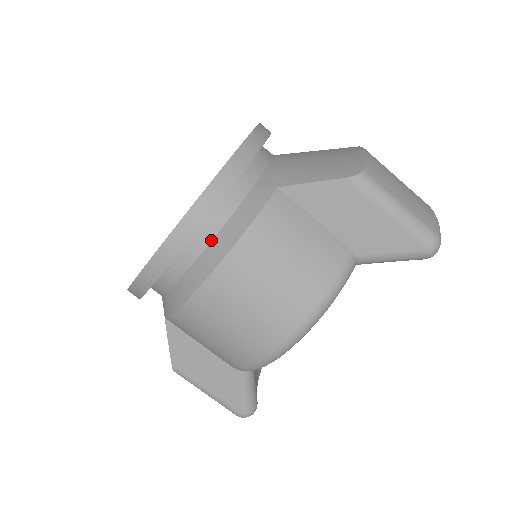
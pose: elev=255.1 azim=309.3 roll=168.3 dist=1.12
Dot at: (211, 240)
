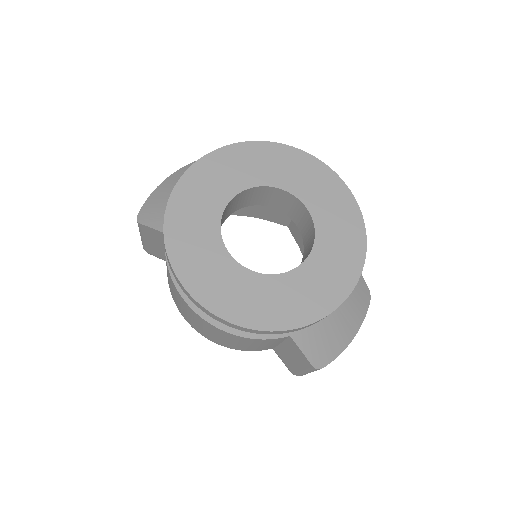
Dot at: occluded
